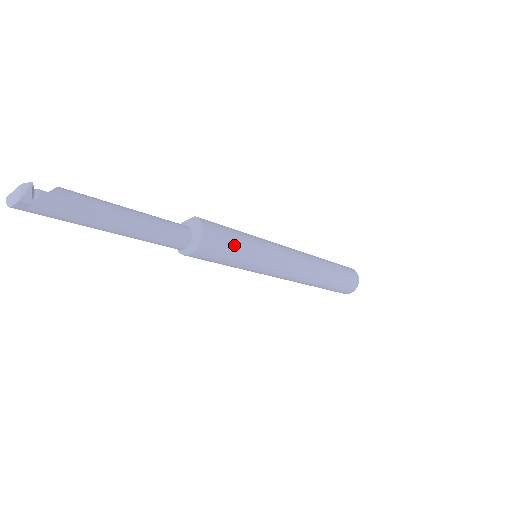
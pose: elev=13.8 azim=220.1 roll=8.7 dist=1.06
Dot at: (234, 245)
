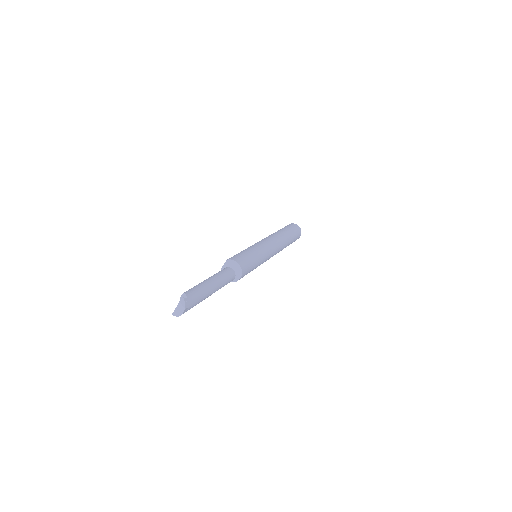
Dot at: (251, 258)
